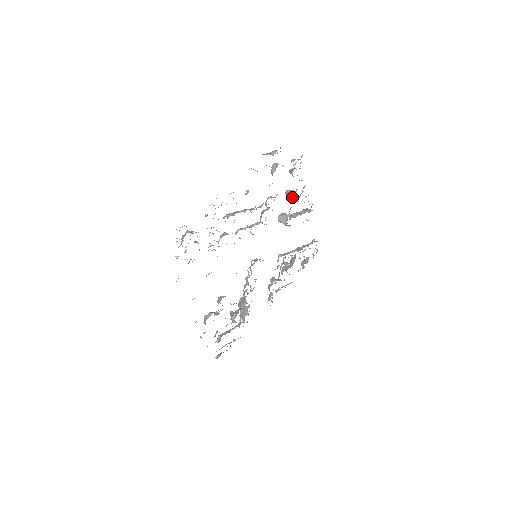
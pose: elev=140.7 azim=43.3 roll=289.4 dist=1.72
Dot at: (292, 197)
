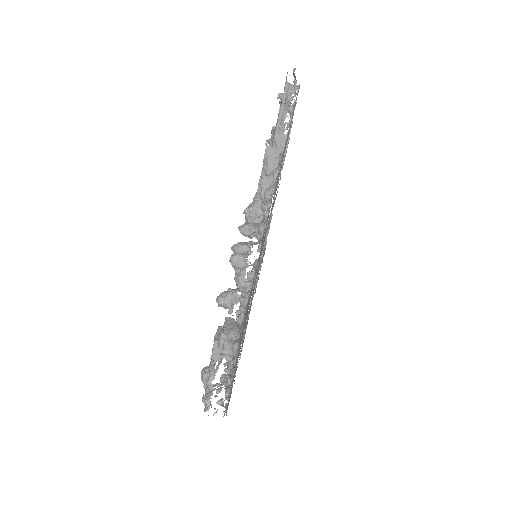
Dot at: occluded
